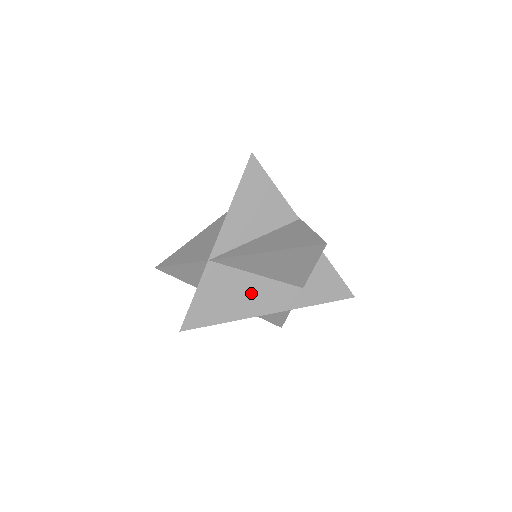
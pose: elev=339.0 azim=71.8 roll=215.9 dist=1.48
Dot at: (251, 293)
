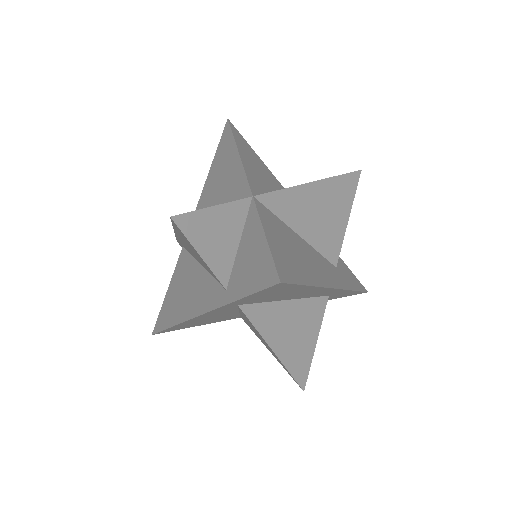
Dot at: (308, 256)
